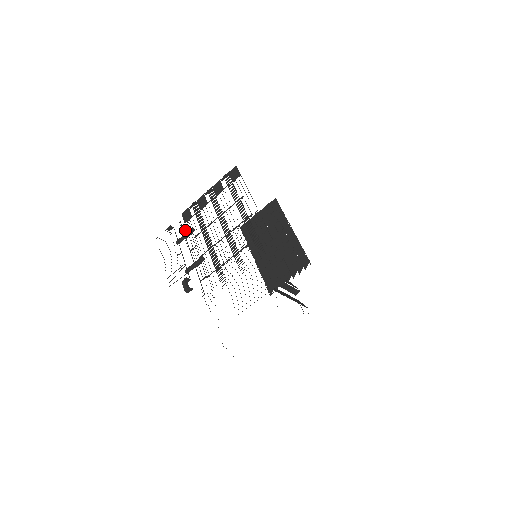
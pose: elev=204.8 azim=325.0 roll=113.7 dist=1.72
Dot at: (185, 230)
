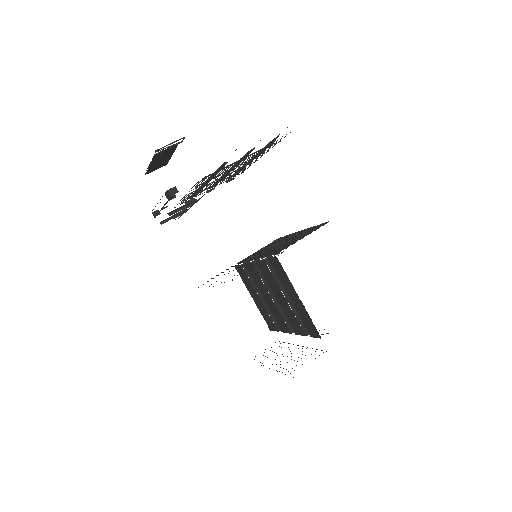
Dot at: occluded
